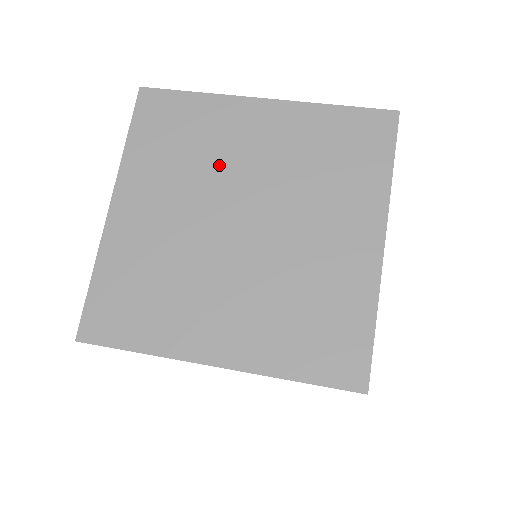
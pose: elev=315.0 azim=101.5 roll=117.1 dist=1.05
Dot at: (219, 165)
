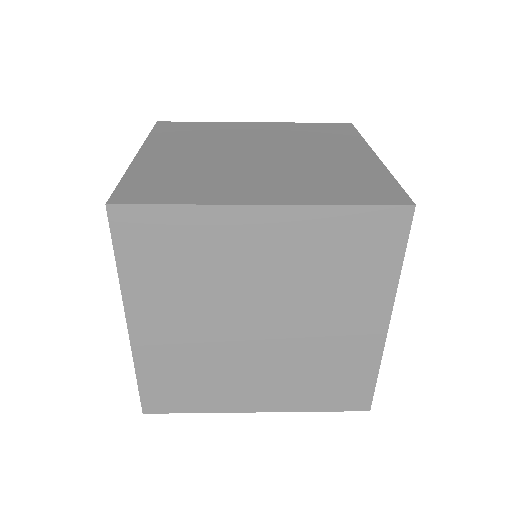
Dot at: (230, 139)
